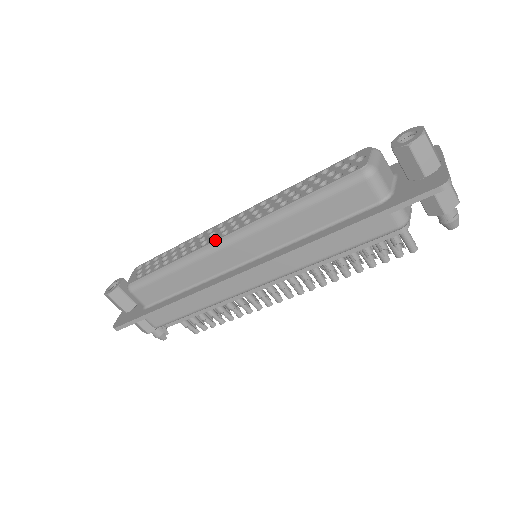
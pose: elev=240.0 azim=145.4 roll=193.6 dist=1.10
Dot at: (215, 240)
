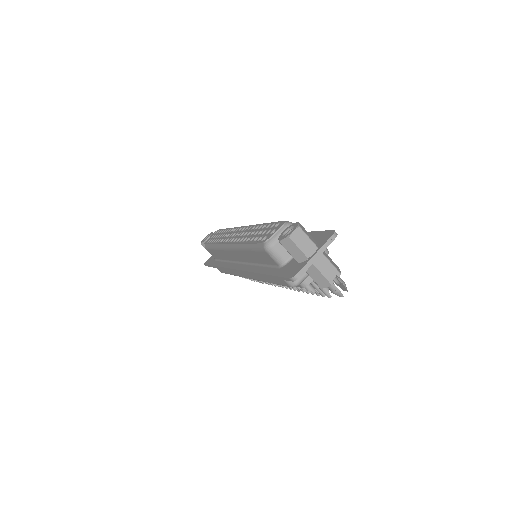
Dot at: (225, 243)
